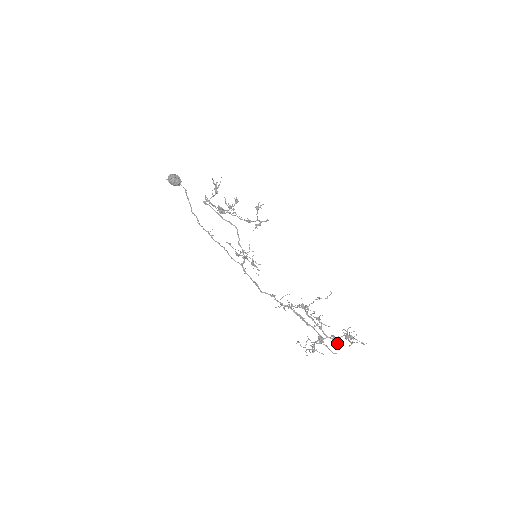
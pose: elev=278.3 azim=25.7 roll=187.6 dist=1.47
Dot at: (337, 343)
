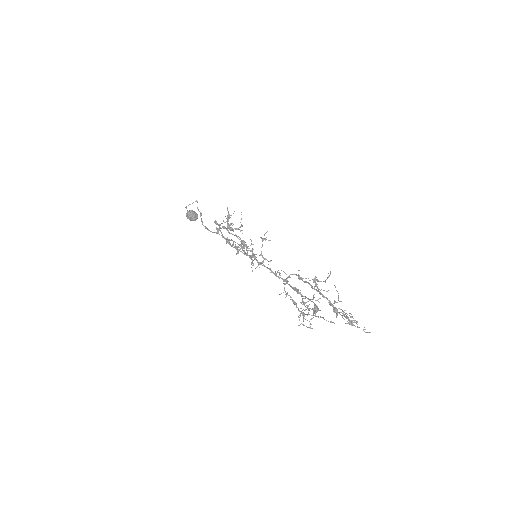
Dot at: (335, 302)
